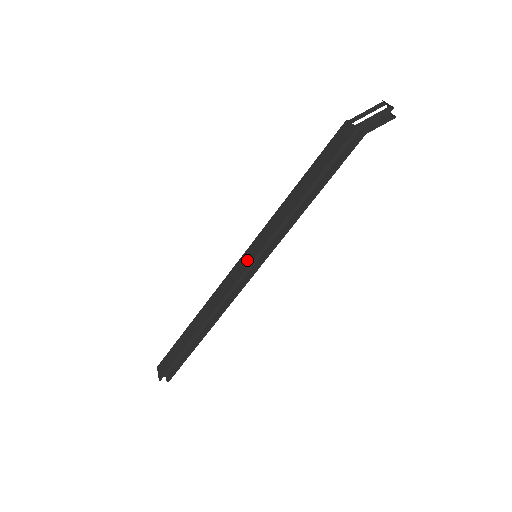
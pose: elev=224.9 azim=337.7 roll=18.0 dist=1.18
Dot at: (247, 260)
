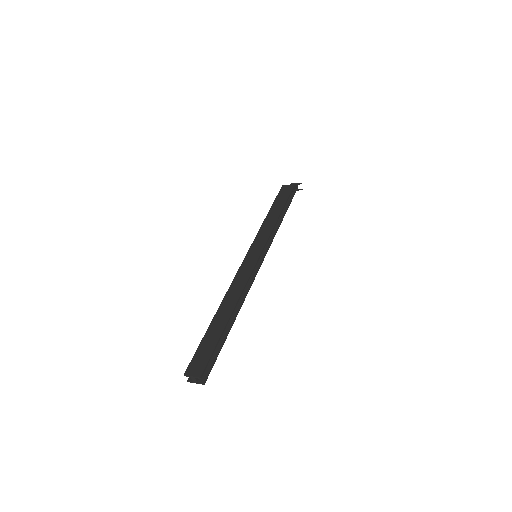
Dot at: (254, 255)
